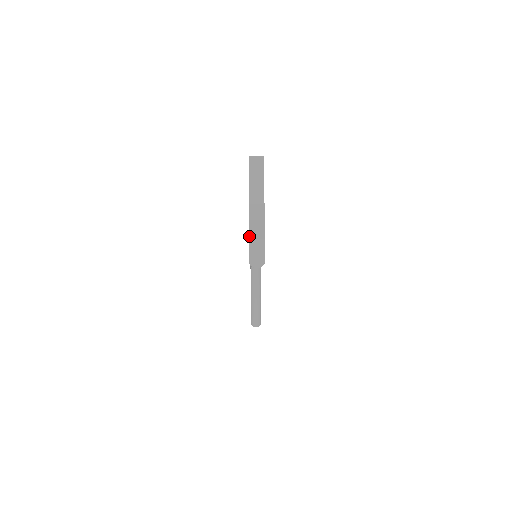
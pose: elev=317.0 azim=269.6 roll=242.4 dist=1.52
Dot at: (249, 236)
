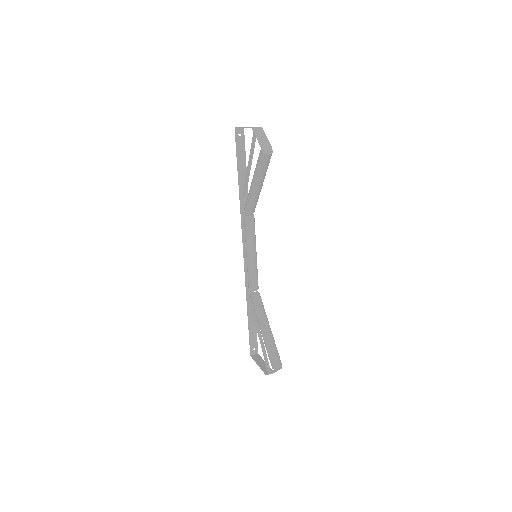
Dot at: occluded
